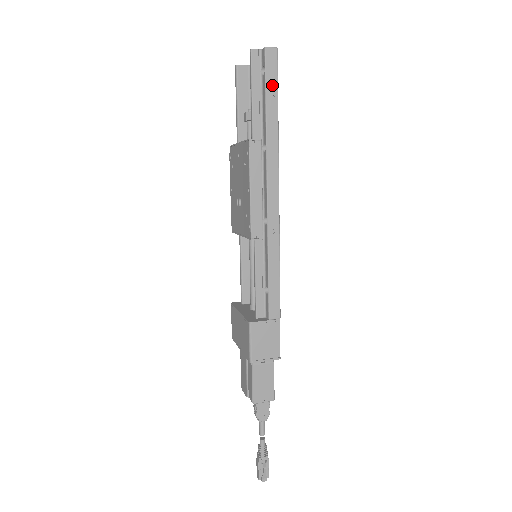
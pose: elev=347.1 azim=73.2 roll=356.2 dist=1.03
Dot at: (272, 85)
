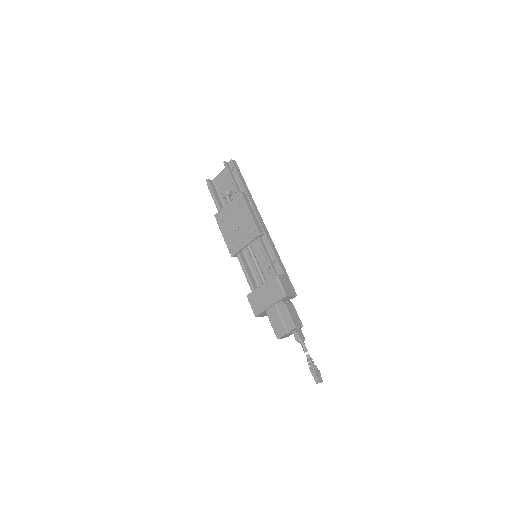
Dot at: (239, 173)
